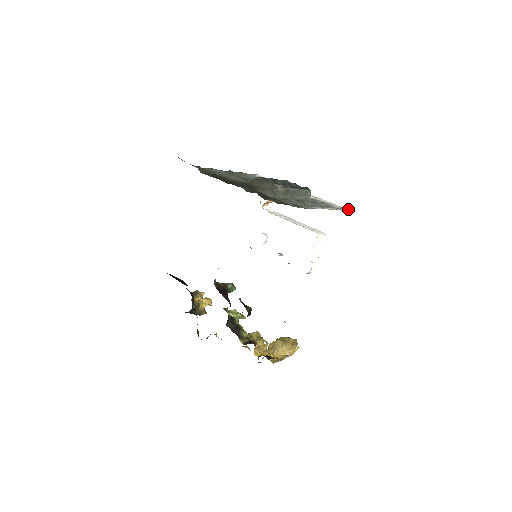
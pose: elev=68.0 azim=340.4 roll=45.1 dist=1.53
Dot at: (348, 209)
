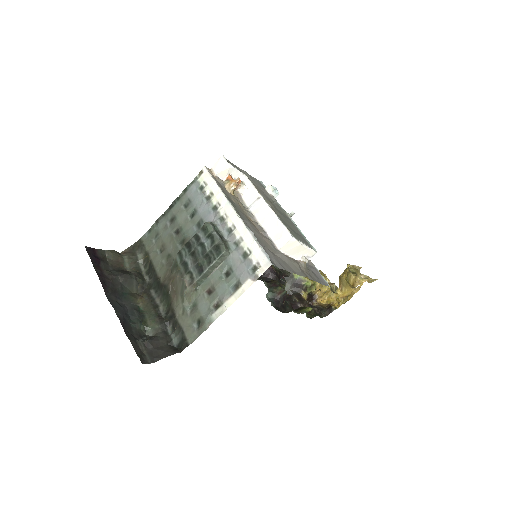
Dot at: (267, 262)
